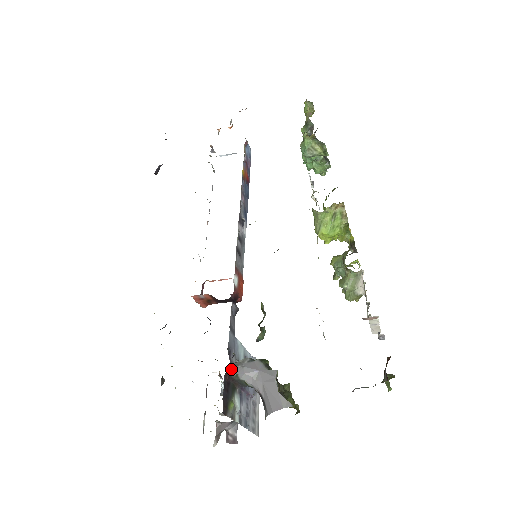
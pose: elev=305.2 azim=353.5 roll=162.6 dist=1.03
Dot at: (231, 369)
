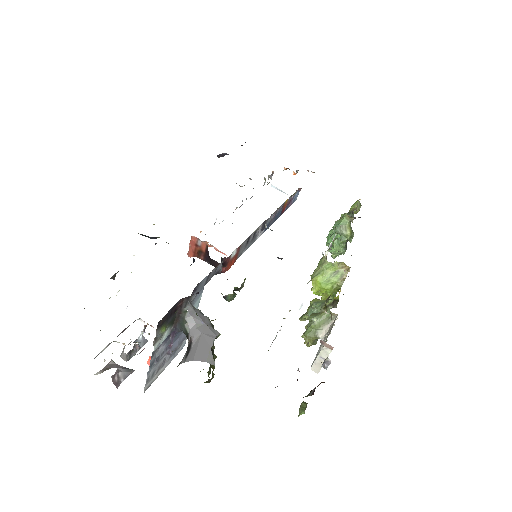
Dot at: (188, 301)
